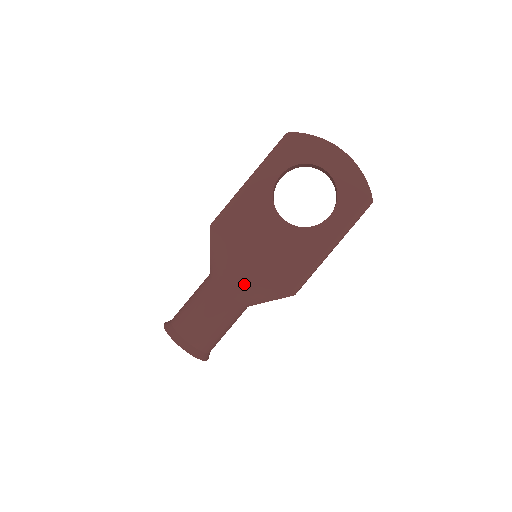
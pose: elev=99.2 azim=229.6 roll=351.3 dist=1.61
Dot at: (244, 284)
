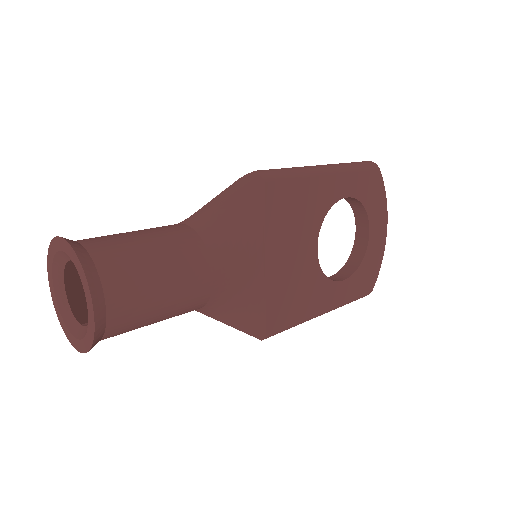
Dot at: (236, 285)
